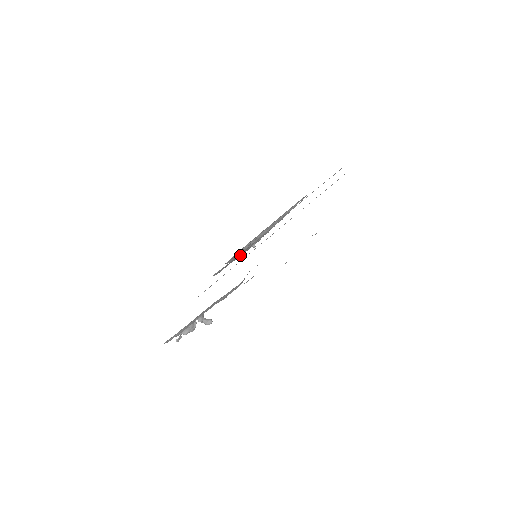
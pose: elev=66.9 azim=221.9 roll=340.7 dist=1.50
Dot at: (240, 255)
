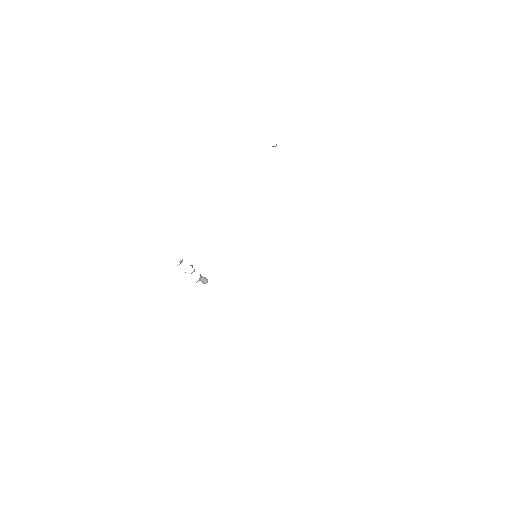
Dot at: occluded
